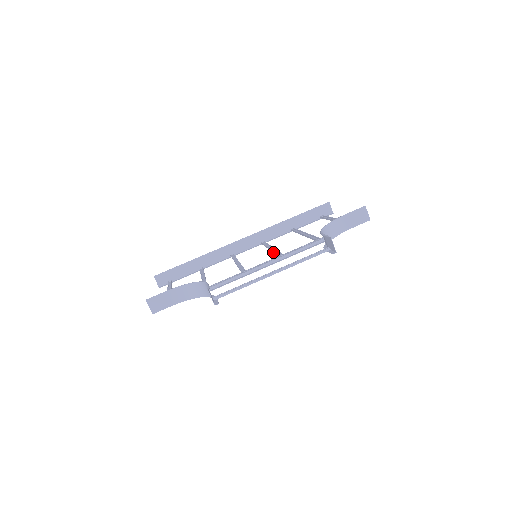
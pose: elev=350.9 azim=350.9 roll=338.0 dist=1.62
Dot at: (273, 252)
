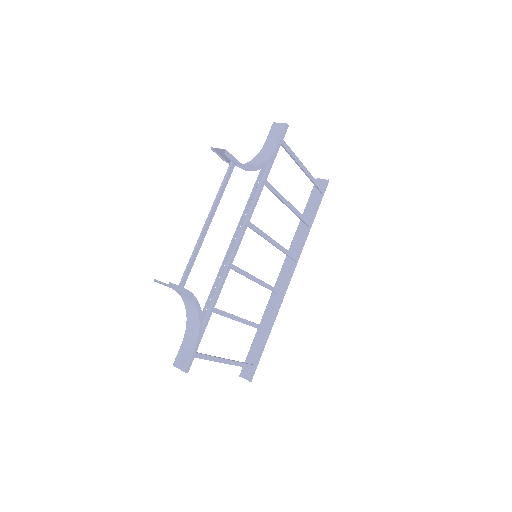
Dot at: occluded
